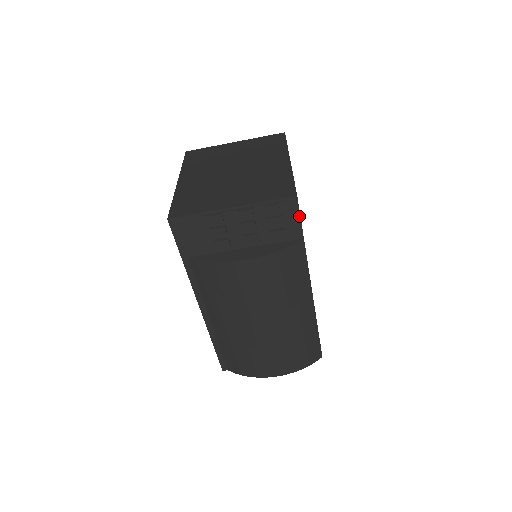
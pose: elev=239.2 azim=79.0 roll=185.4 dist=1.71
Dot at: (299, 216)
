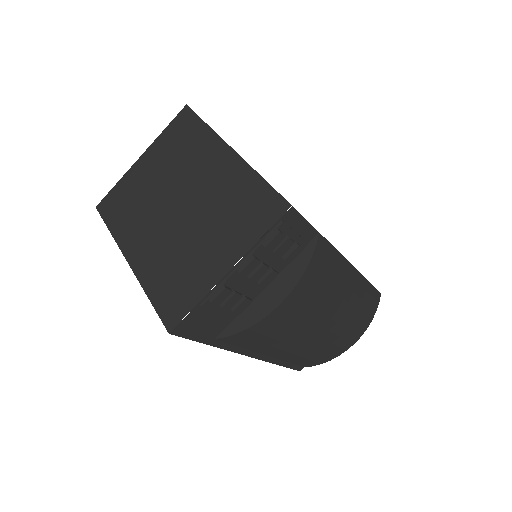
Dot at: (304, 220)
